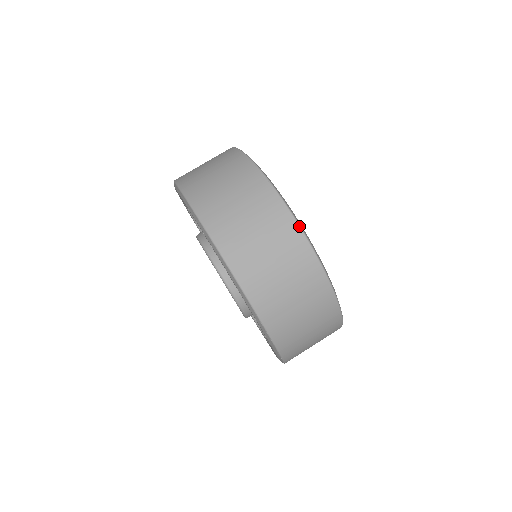
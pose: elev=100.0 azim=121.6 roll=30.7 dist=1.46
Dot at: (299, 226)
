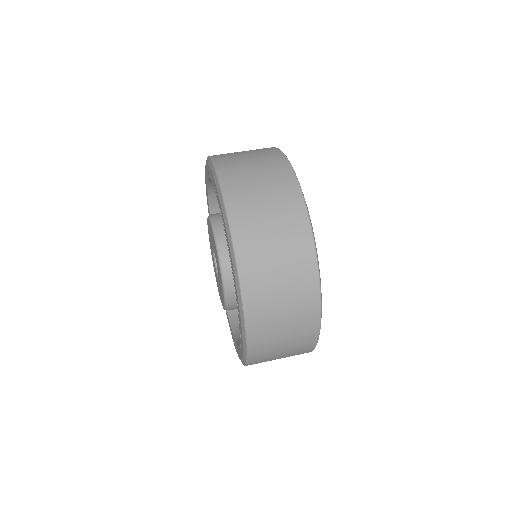
Dot at: (295, 173)
